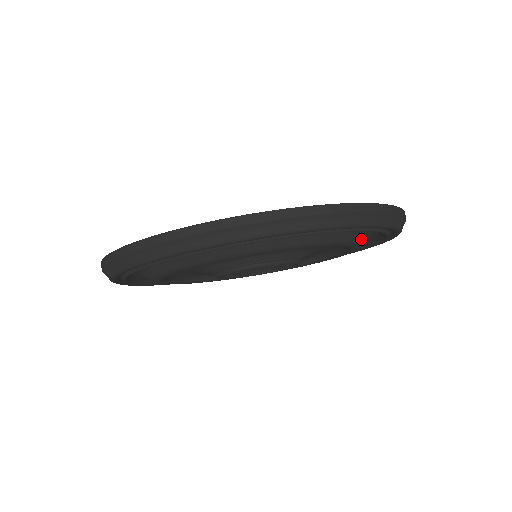
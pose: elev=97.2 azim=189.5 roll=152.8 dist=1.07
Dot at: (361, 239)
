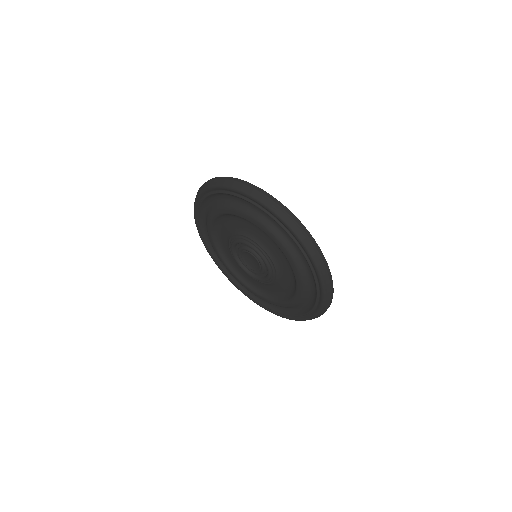
Dot at: (290, 249)
